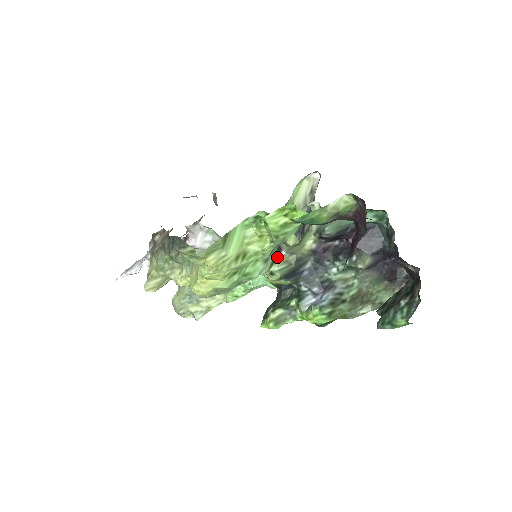
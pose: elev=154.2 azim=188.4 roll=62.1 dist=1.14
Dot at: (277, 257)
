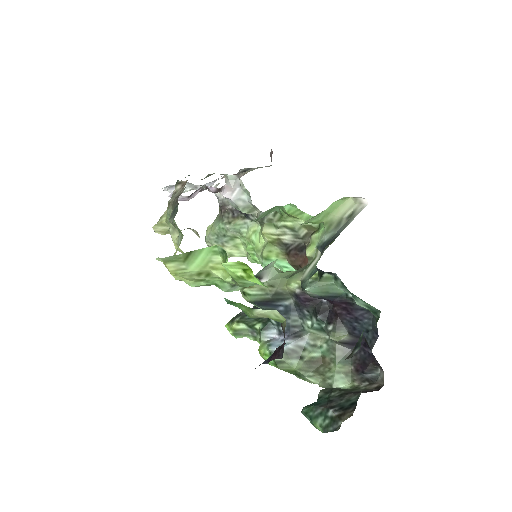
Dot at: occluded
